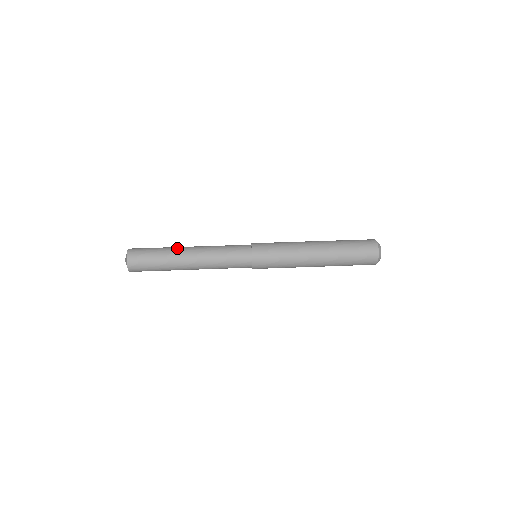
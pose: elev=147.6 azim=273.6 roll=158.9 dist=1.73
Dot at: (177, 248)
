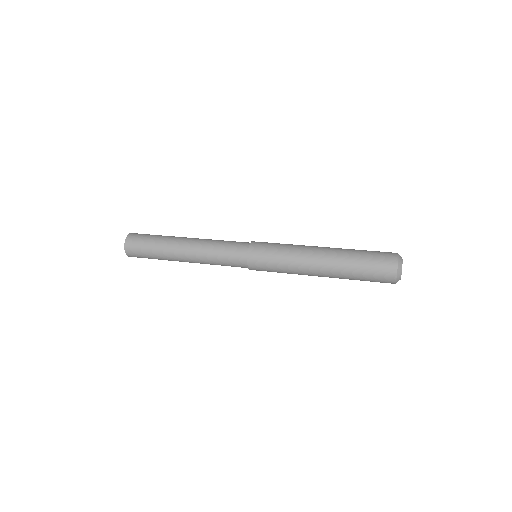
Dot at: (172, 244)
